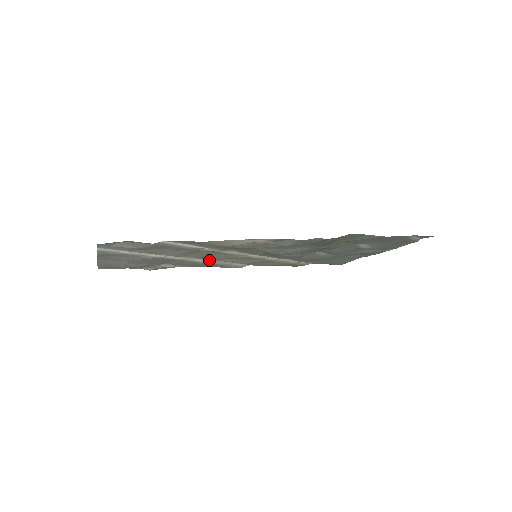
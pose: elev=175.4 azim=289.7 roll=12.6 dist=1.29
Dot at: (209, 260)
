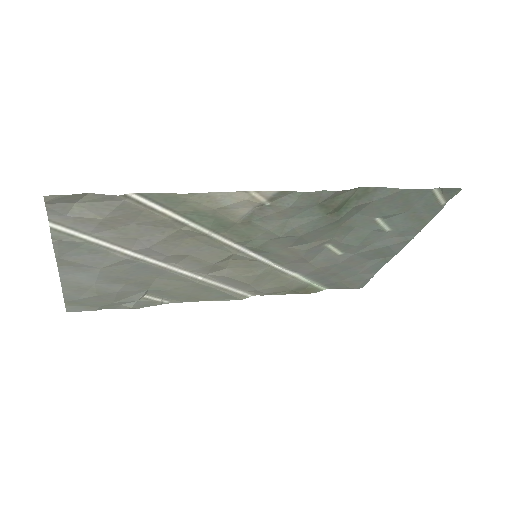
Dot at: (201, 276)
